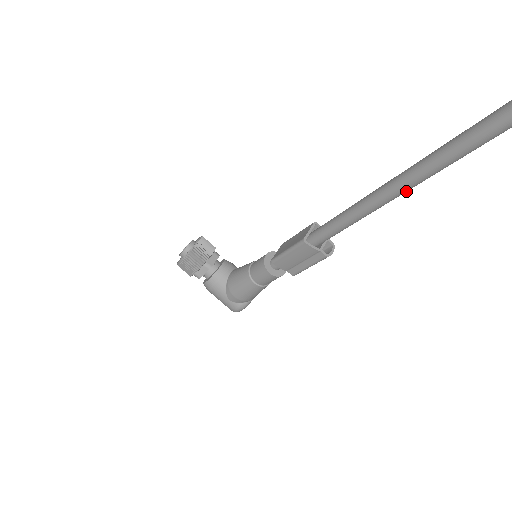
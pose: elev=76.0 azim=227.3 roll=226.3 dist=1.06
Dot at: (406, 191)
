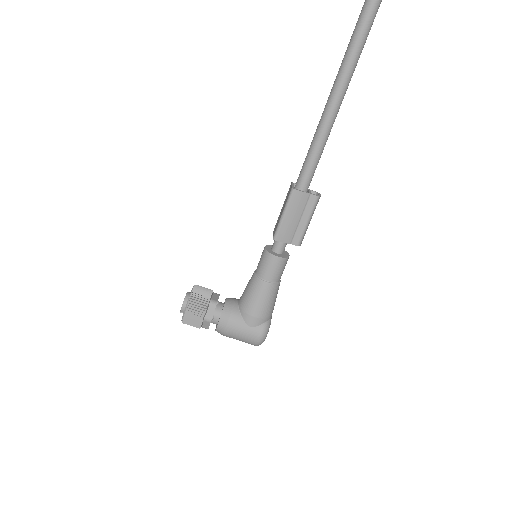
Dot at: (347, 85)
